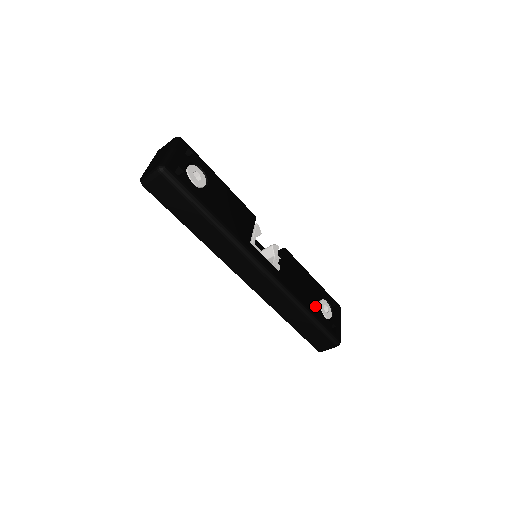
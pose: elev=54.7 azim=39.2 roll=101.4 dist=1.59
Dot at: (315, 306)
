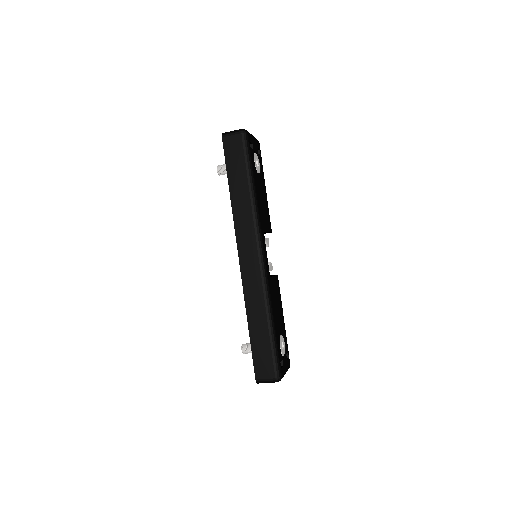
Dot at: (278, 329)
